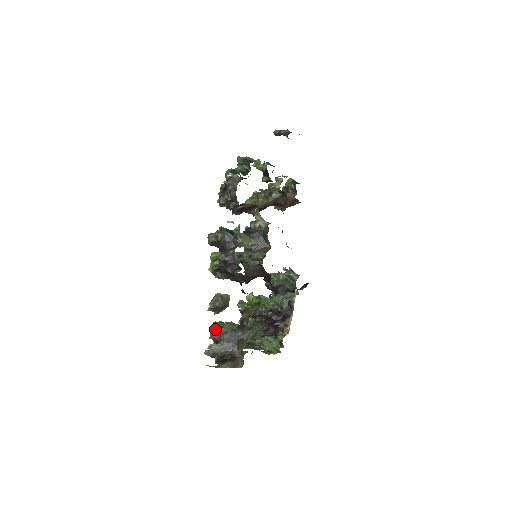
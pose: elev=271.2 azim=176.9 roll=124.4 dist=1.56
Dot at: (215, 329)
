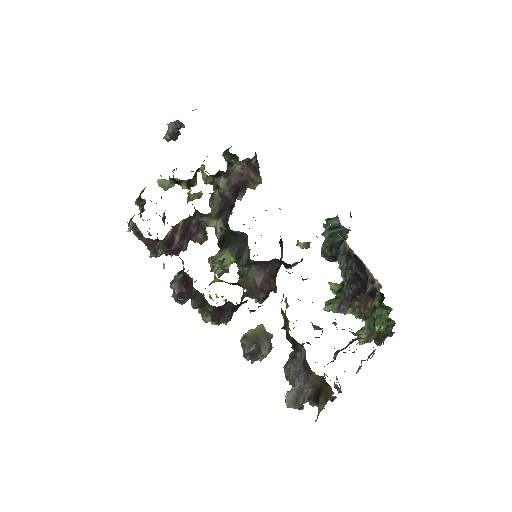
Dot at: (285, 373)
